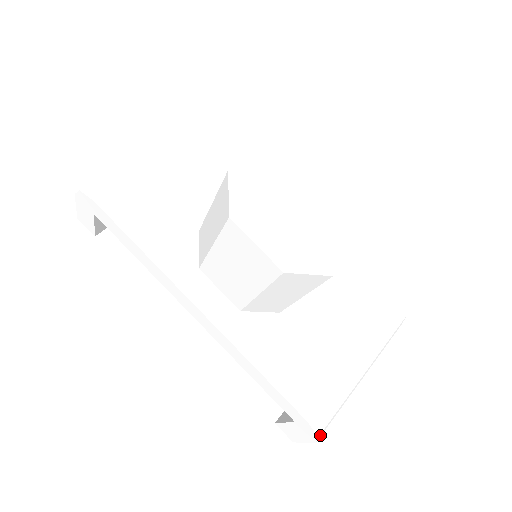
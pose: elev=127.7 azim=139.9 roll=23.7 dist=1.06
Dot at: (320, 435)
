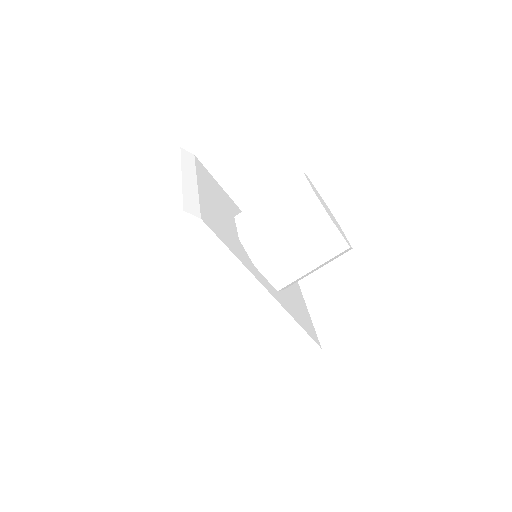
Dot at: (318, 360)
